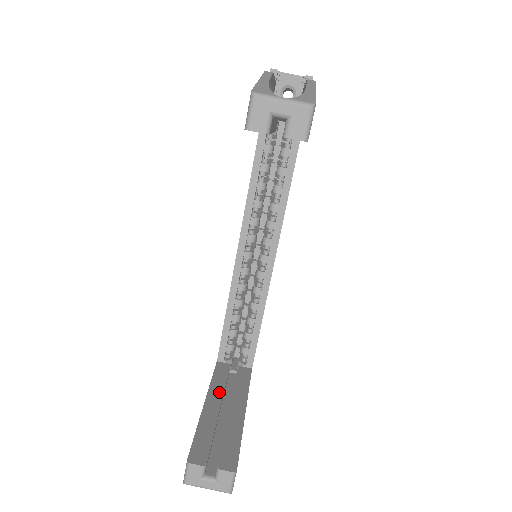
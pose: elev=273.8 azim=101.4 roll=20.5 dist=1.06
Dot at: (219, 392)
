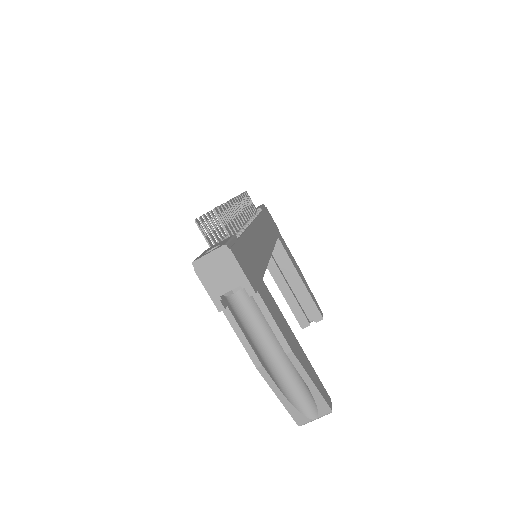
Dot at: (279, 276)
